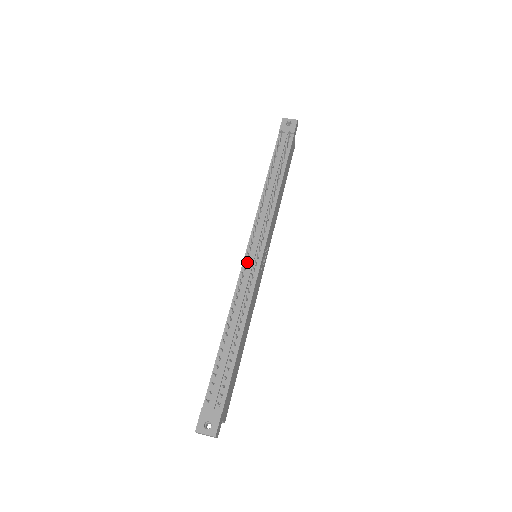
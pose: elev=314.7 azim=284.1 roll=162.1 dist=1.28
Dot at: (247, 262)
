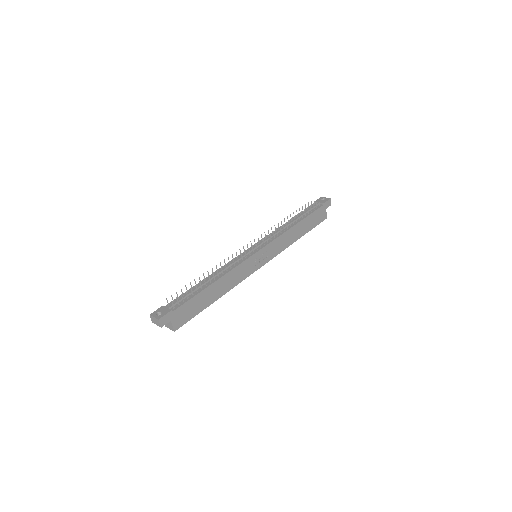
Dot at: occluded
